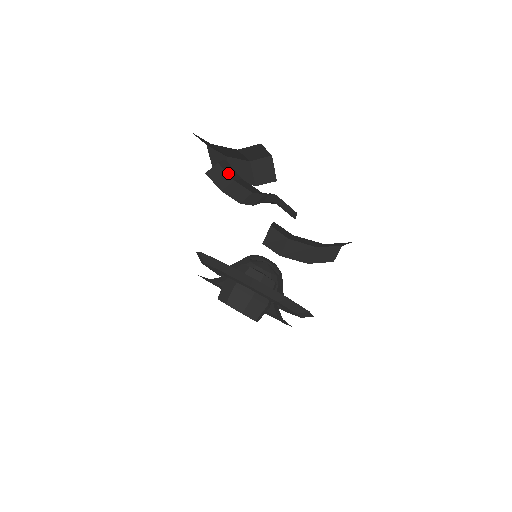
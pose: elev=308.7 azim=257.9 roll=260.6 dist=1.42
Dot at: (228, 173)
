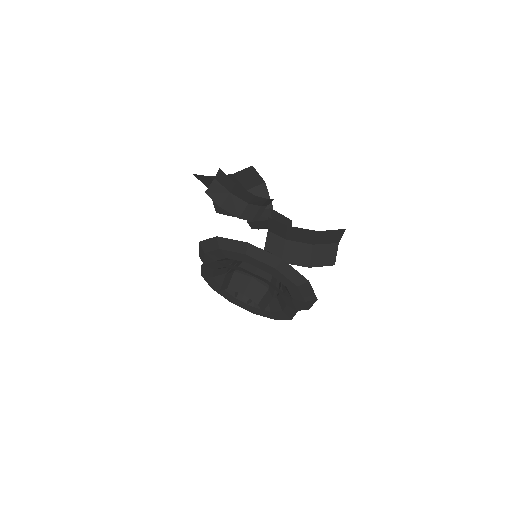
Dot at: (224, 186)
